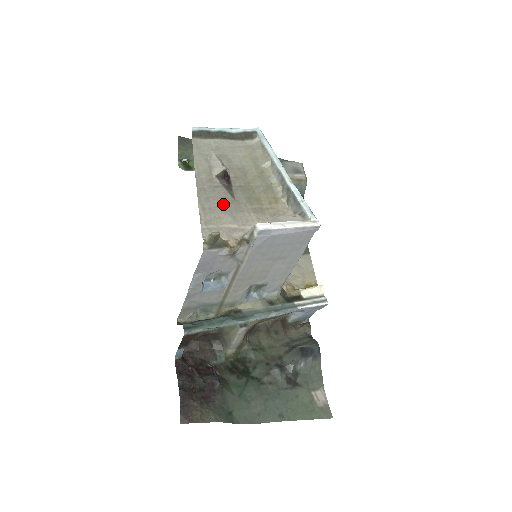
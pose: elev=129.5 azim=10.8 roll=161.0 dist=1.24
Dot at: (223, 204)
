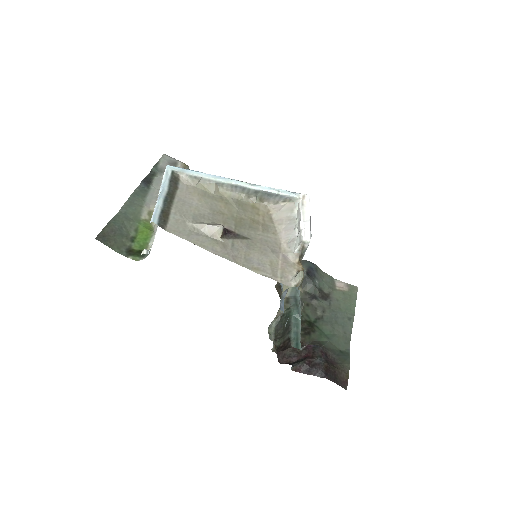
Dot at: (256, 251)
